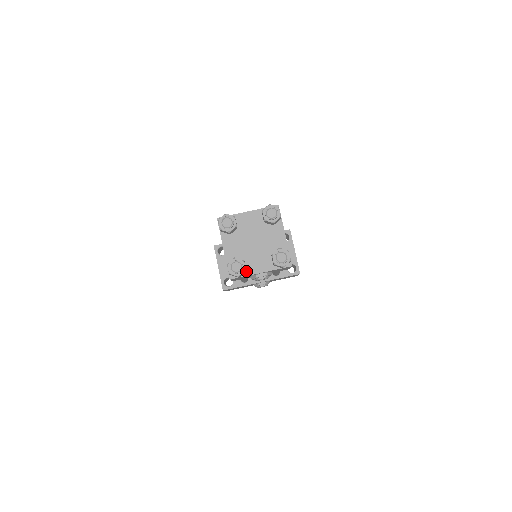
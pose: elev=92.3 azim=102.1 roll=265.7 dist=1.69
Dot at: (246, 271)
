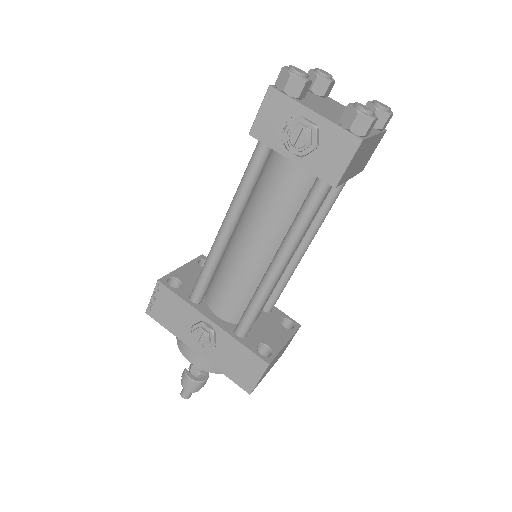
Dot at: (297, 99)
